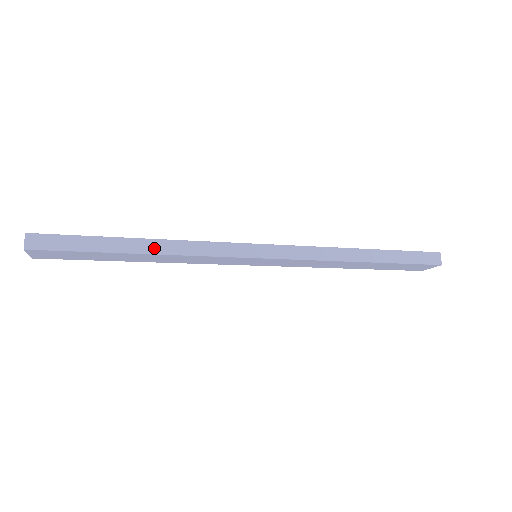
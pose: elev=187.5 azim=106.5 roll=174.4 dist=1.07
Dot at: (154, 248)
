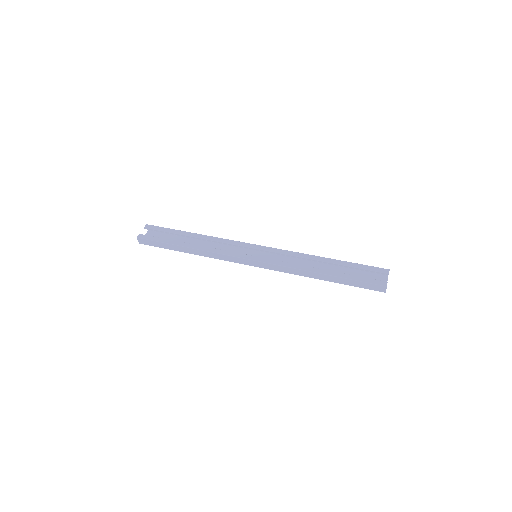
Dot at: (194, 252)
